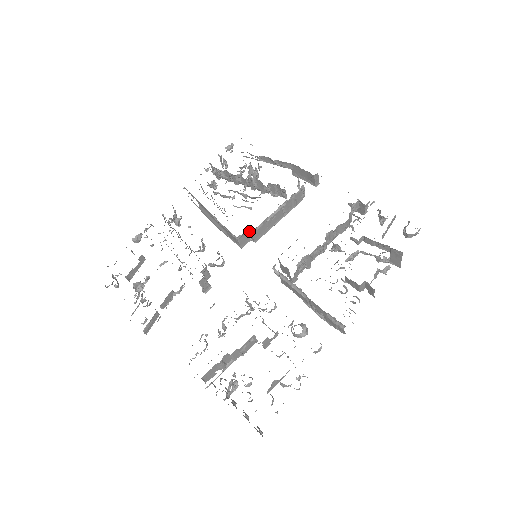
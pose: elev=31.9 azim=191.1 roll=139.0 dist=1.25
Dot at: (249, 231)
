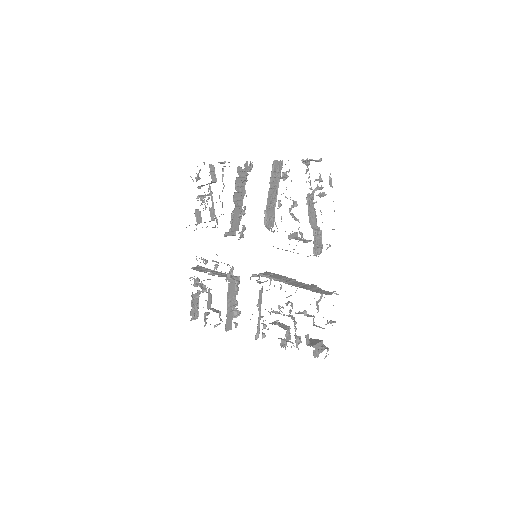
Dot at: occluded
